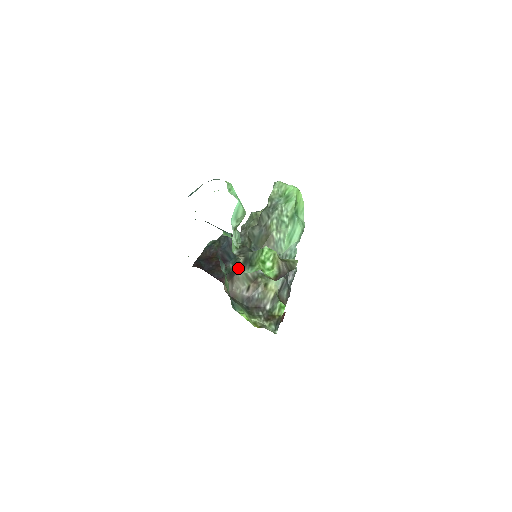
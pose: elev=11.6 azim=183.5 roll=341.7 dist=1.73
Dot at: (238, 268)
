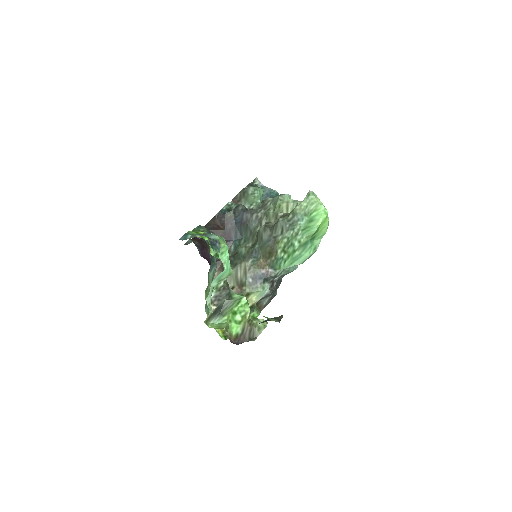
Dot at: (233, 261)
